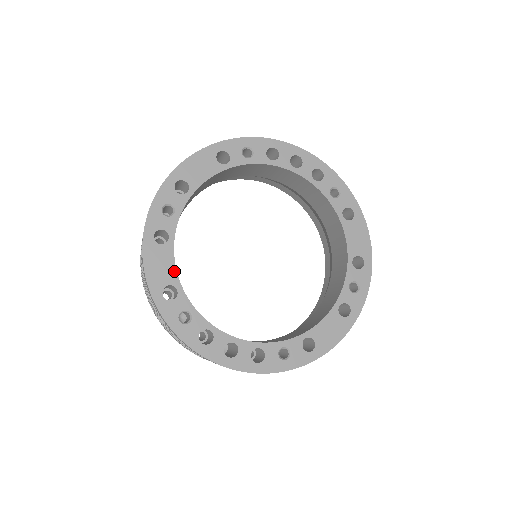
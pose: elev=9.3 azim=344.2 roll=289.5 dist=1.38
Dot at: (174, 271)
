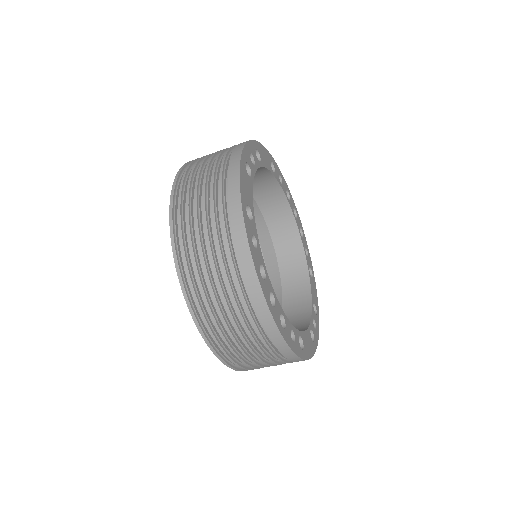
Dot at: (252, 201)
